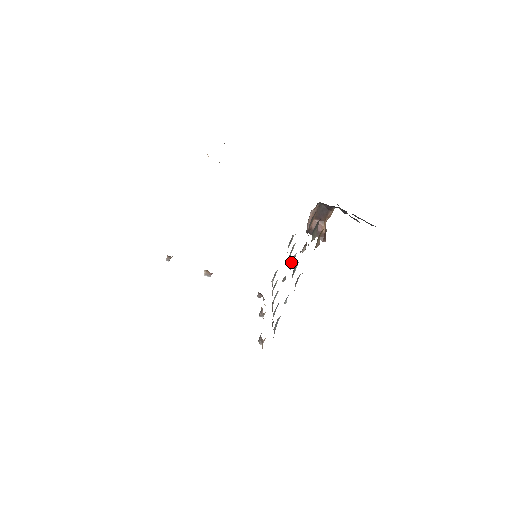
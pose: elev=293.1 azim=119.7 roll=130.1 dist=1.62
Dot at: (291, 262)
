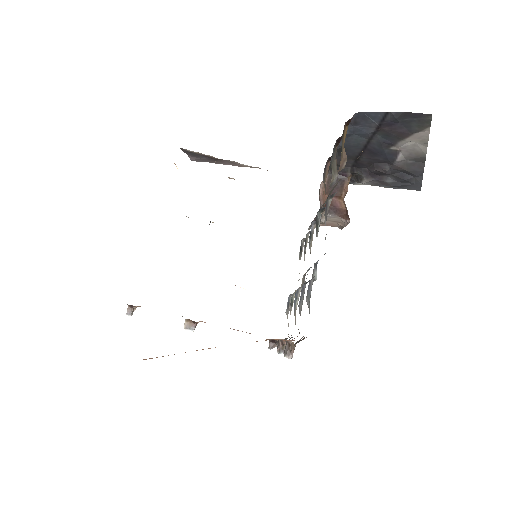
Dot at: (309, 239)
